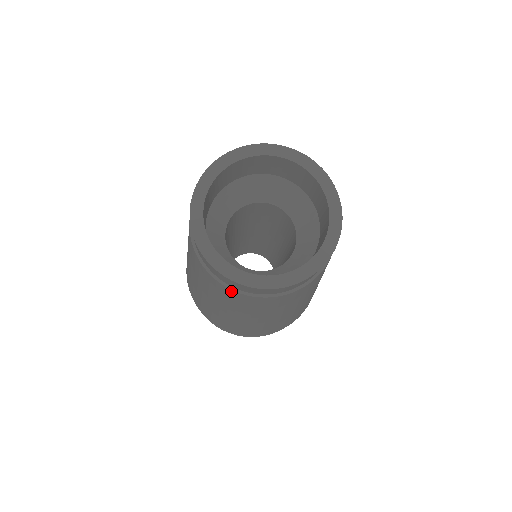
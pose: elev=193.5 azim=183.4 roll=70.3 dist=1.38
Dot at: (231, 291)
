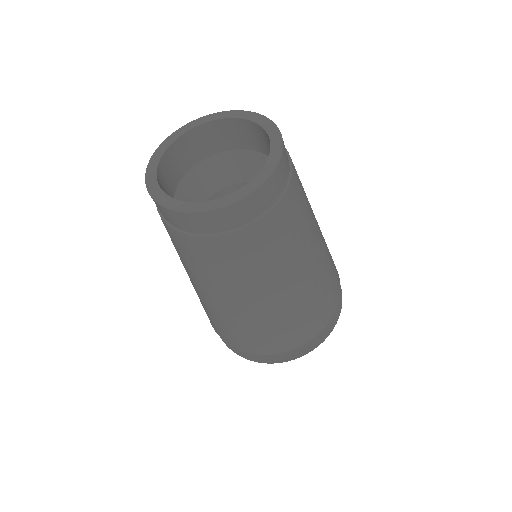
Dot at: (262, 222)
